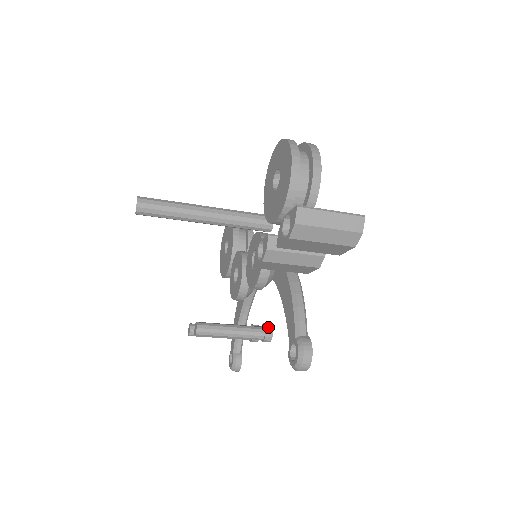
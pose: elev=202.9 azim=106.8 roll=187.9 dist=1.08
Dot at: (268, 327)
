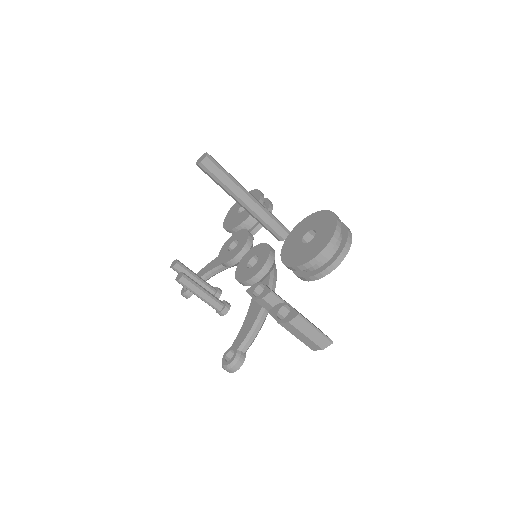
Dot at: (227, 307)
